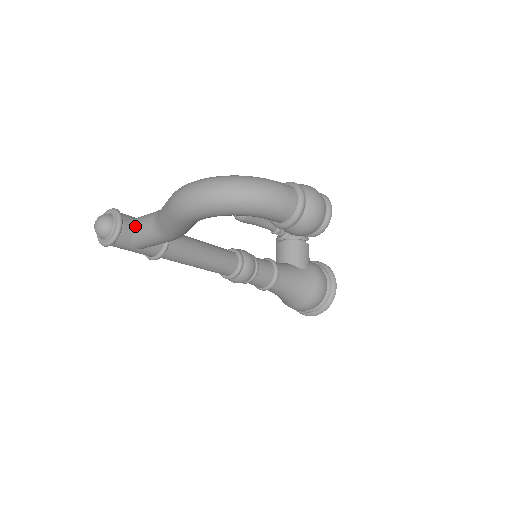
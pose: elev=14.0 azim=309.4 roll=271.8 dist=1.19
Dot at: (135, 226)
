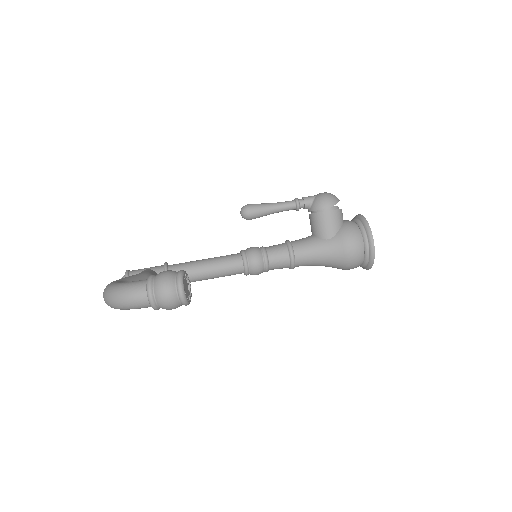
Dot at: occluded
